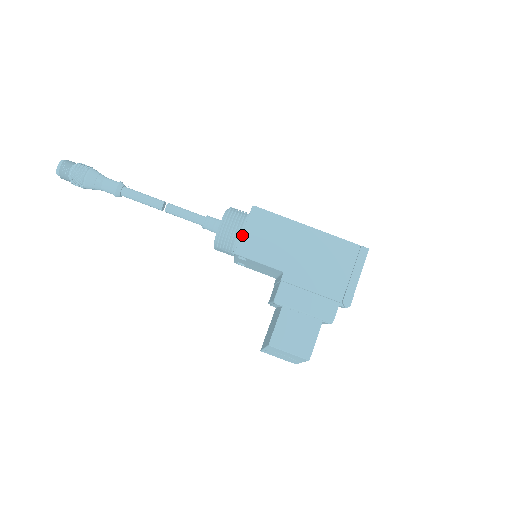
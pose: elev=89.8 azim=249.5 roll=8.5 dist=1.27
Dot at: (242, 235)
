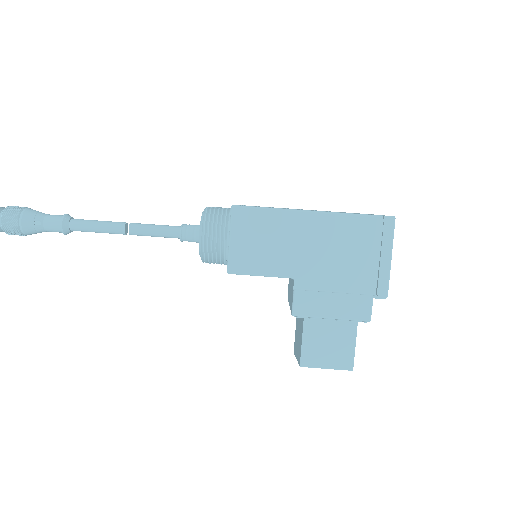
Dot at: (229, 248)
